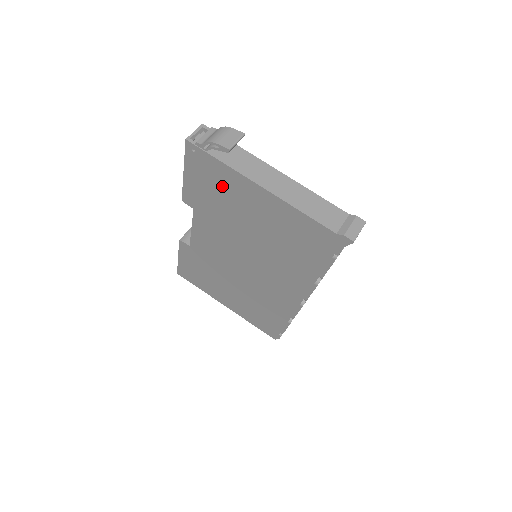
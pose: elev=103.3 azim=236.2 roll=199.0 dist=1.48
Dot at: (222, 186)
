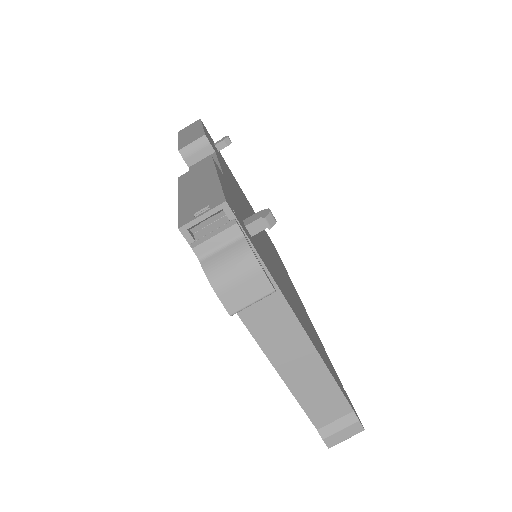
Dot at: occluded
